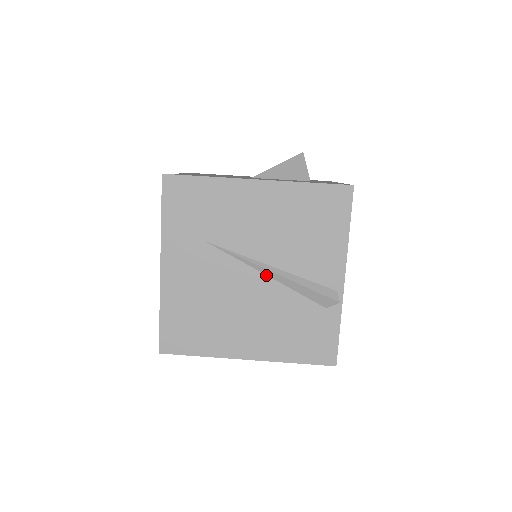
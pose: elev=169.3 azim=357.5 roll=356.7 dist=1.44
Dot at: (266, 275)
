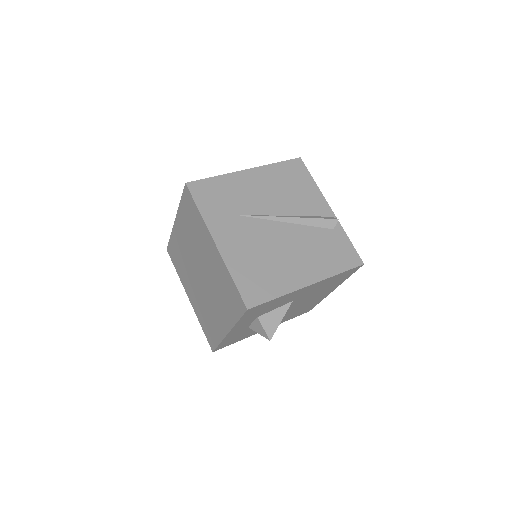
Dot at: (286, 222)
